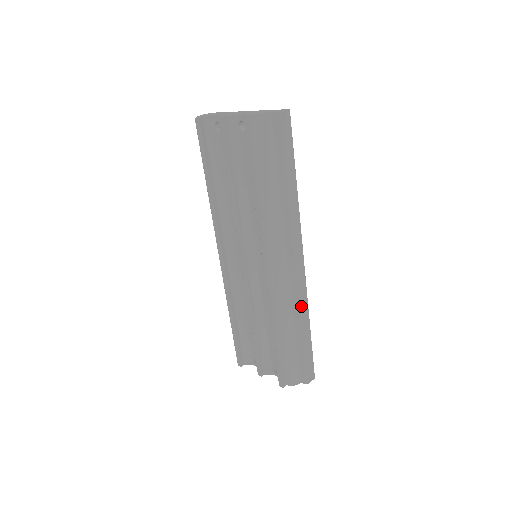
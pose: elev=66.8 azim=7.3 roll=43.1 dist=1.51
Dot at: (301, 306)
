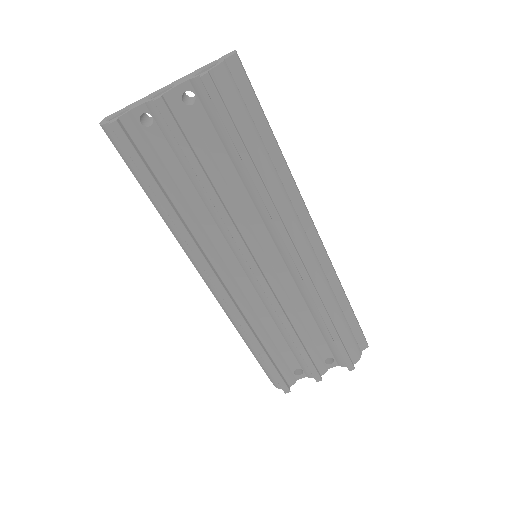
Dot at: (334, 271)
